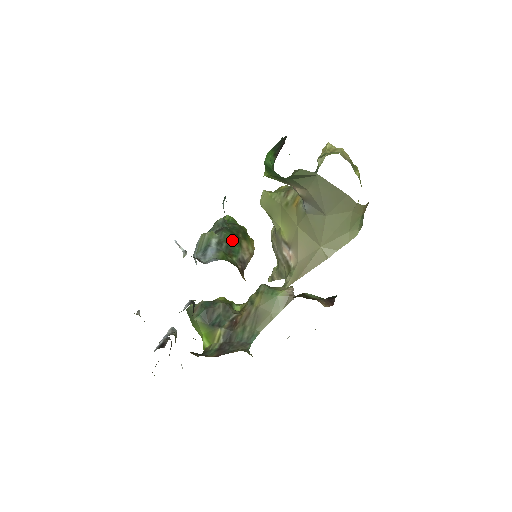
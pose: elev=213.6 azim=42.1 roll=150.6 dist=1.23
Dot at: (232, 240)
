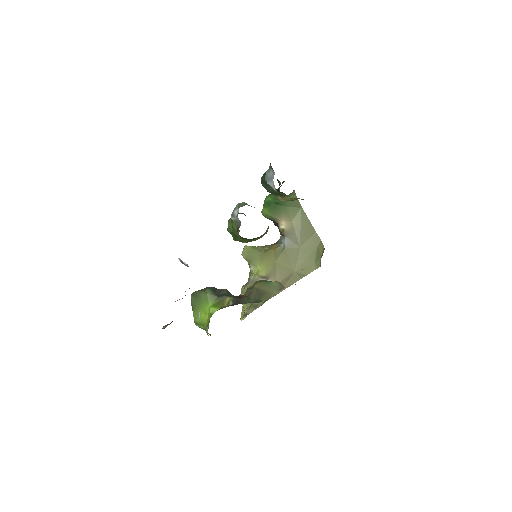
Dot at: occluded
